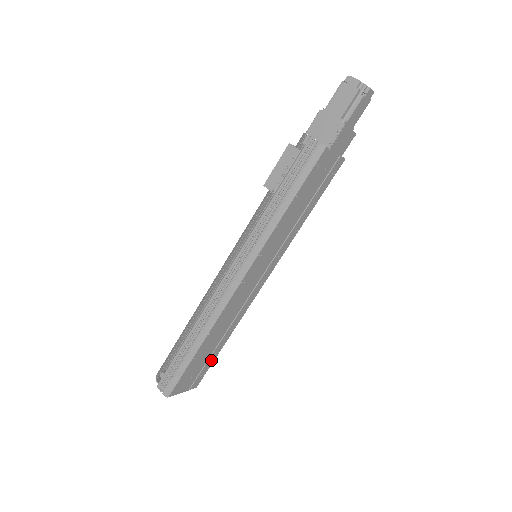
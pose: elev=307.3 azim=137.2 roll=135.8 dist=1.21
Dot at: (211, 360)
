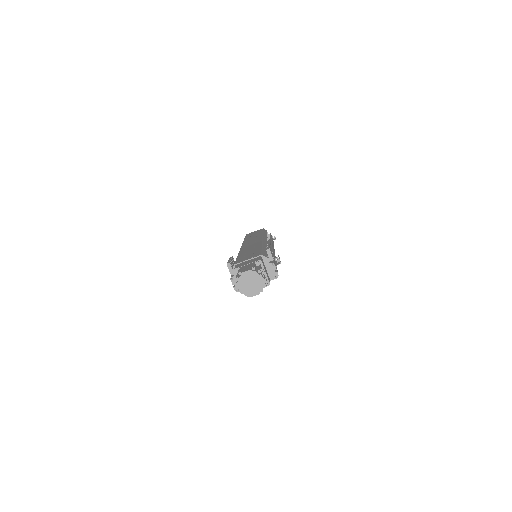
Dot at: occluded
